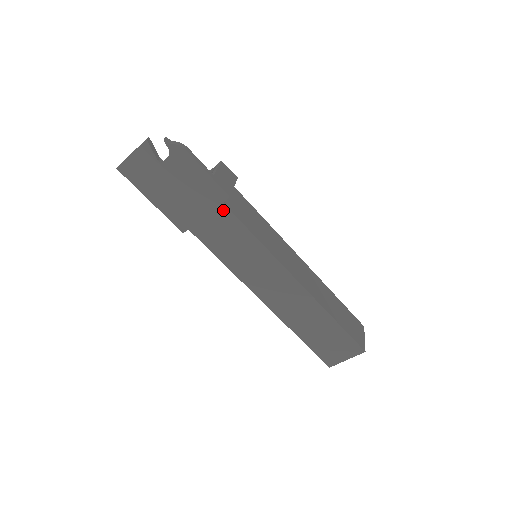
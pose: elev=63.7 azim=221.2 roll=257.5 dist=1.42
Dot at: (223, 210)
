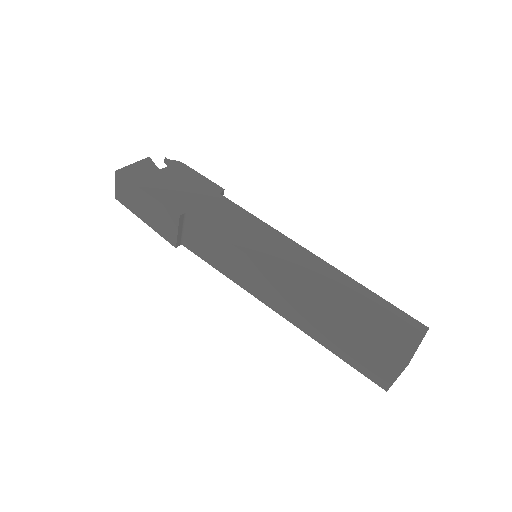
Dot at: (220, 198)
